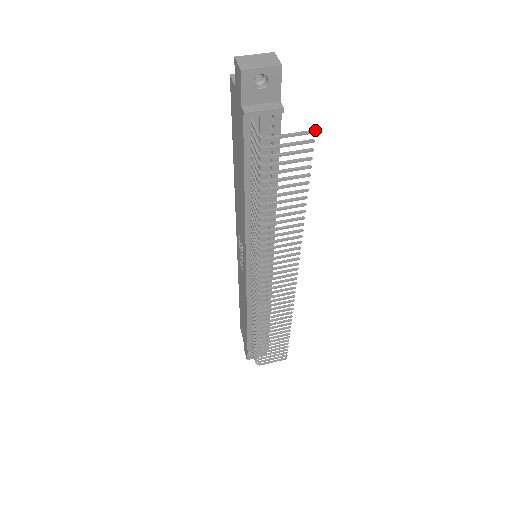
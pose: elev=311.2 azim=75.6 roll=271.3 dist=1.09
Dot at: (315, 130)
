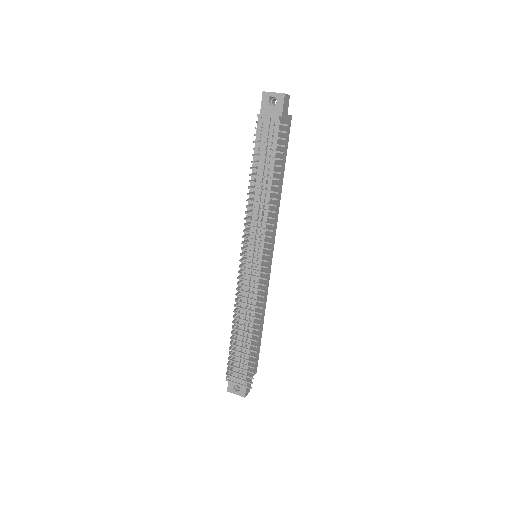
Dot at: (287, 124)
